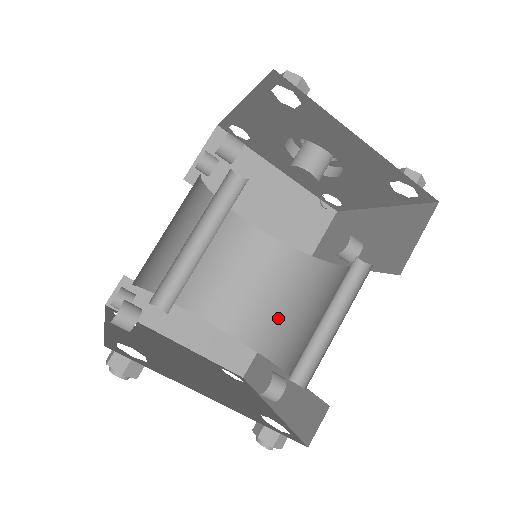
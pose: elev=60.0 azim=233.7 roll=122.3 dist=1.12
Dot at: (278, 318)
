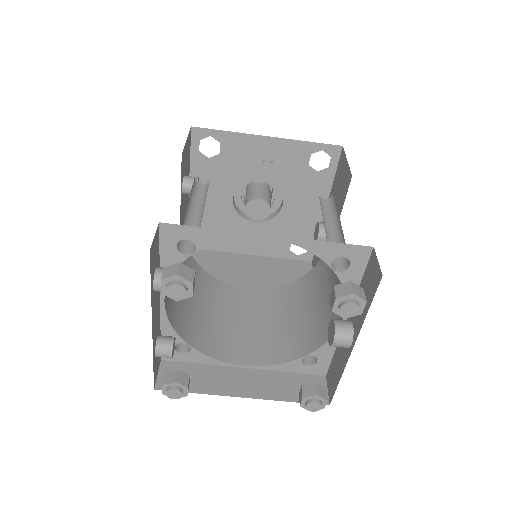
Dot at: (315, 317)
